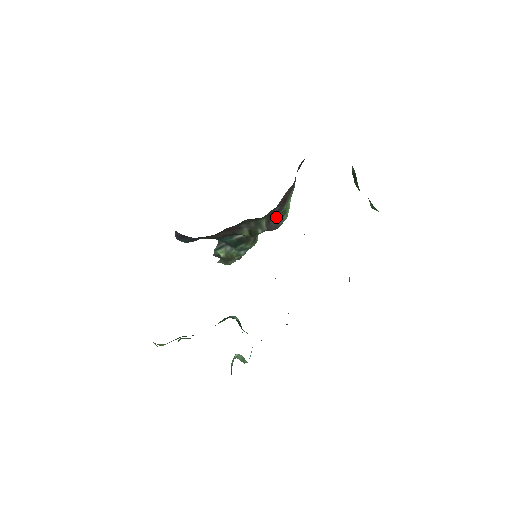
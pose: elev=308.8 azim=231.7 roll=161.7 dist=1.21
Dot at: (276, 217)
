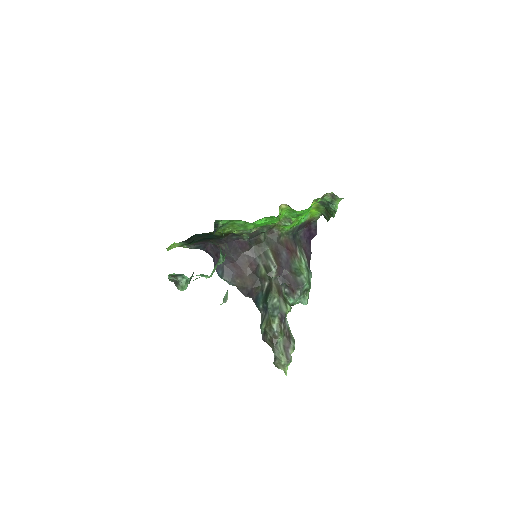
Dot at: (291, 271)
